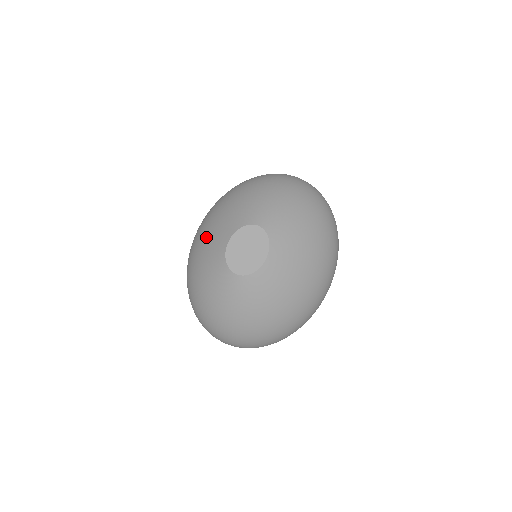
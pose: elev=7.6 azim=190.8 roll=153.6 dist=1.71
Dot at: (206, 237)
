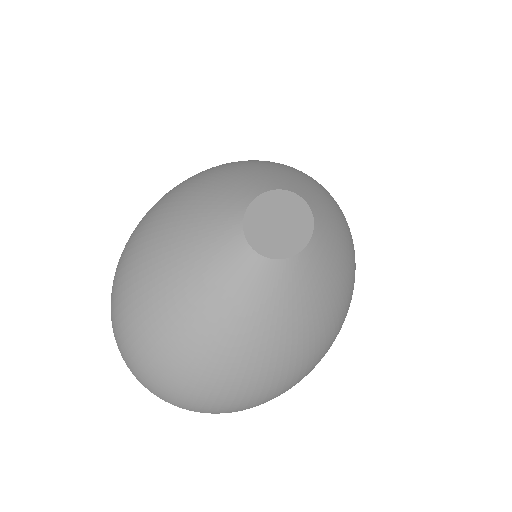
Dot at: (196, 196)
